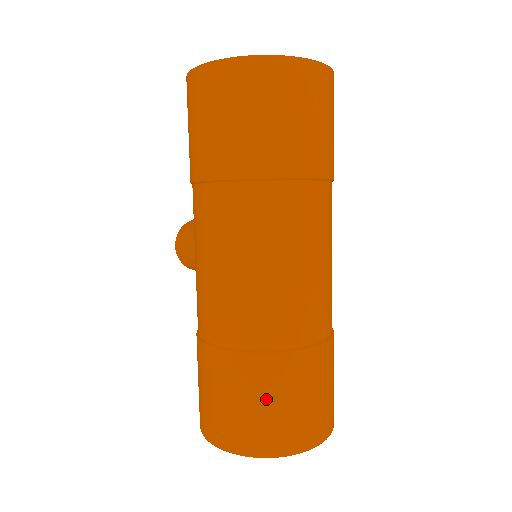
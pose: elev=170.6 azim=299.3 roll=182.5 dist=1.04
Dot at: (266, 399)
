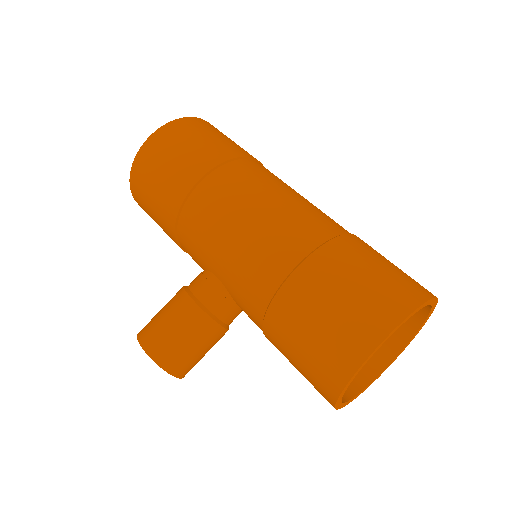
Dot at: (382, 260)
